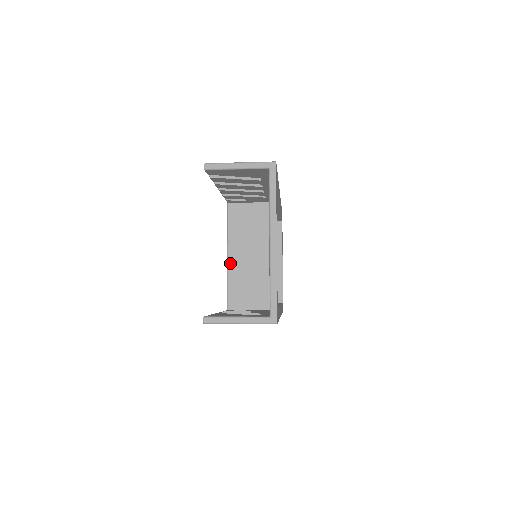
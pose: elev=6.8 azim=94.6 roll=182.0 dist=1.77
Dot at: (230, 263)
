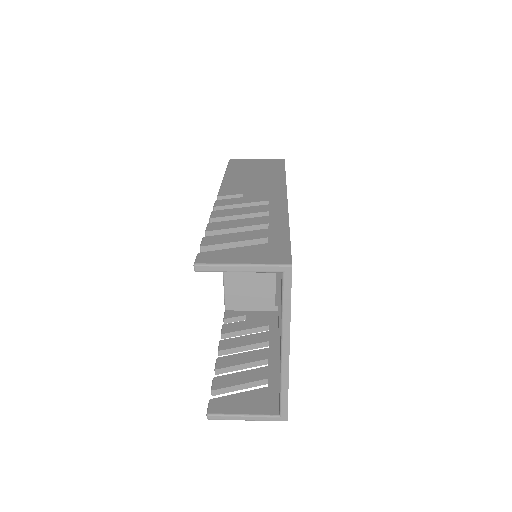
Dot at: occluded
